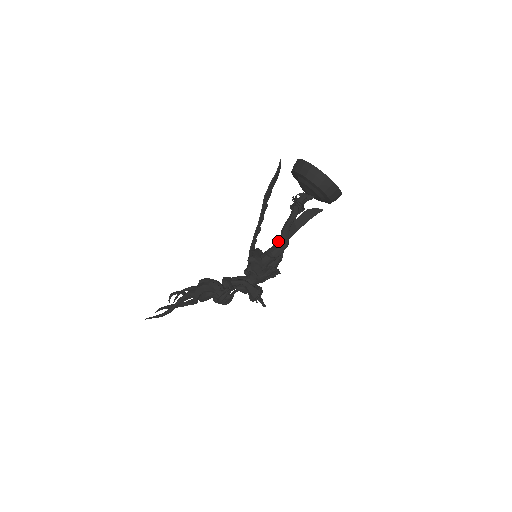
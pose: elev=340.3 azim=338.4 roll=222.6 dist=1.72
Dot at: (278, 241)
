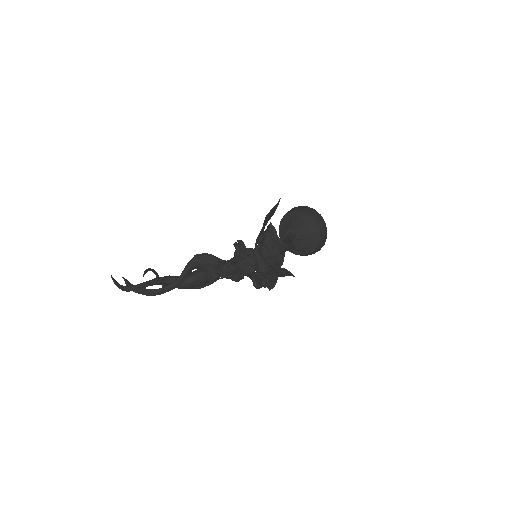
Dot at: occluded
